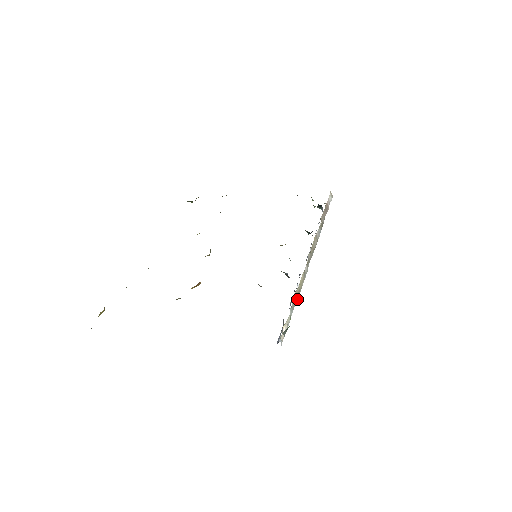
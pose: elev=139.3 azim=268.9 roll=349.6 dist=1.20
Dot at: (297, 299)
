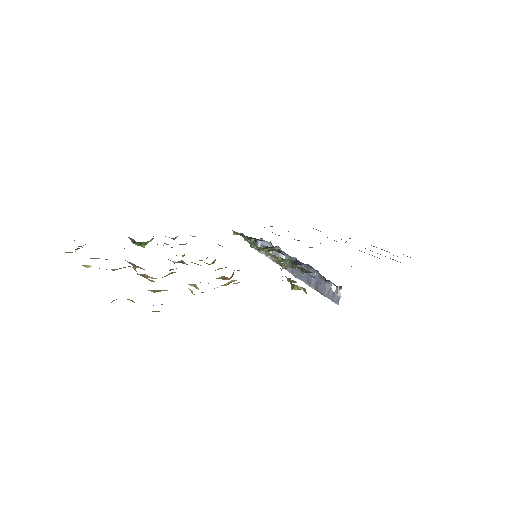
Dot at: occluded
